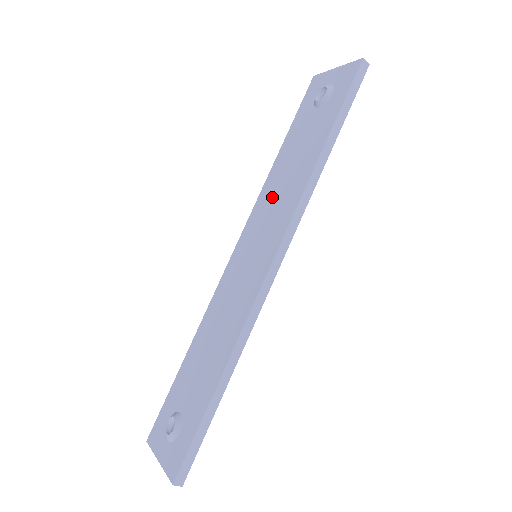
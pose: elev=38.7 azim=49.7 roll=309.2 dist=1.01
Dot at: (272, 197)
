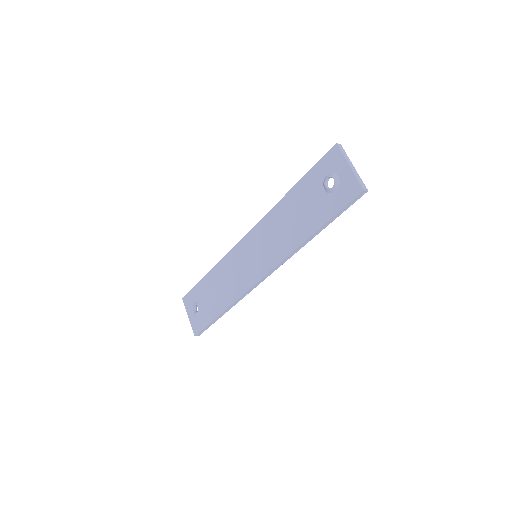
Dot at: (275, 228)
